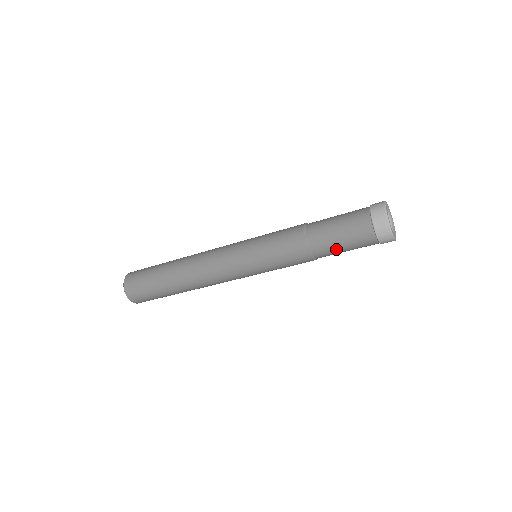
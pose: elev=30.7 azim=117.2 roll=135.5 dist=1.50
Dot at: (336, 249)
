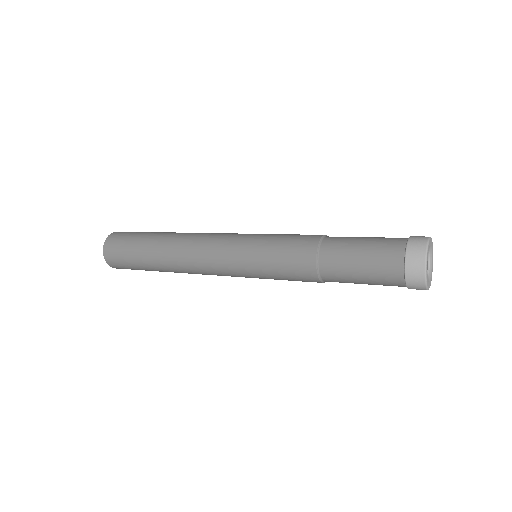
Dot at: (350, 273)
